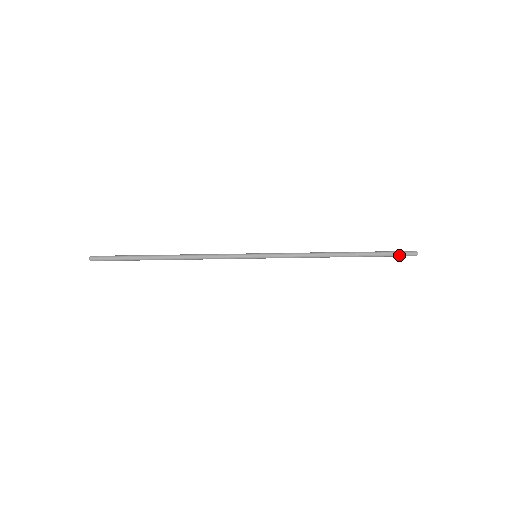
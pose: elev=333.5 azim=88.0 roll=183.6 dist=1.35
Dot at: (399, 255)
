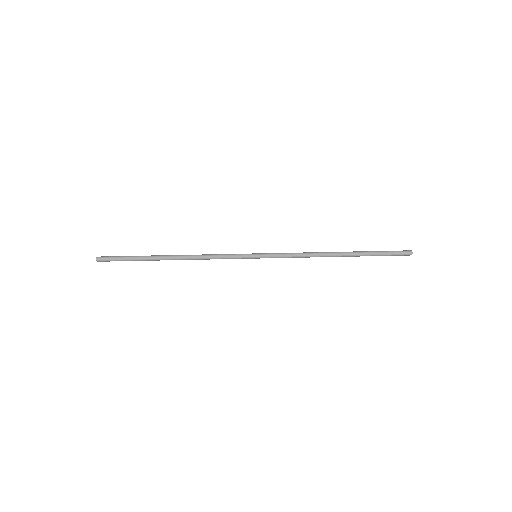
Dot at: (394, 254)
